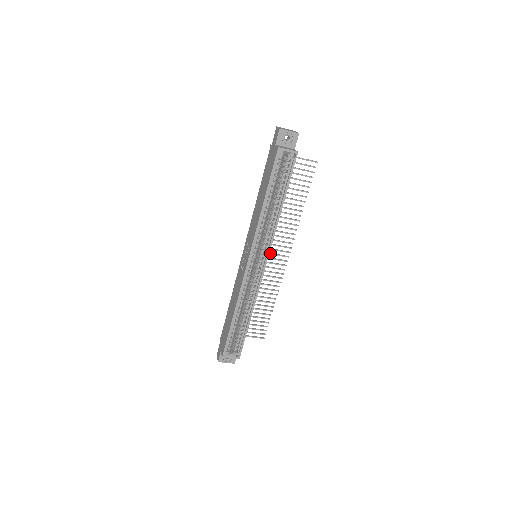
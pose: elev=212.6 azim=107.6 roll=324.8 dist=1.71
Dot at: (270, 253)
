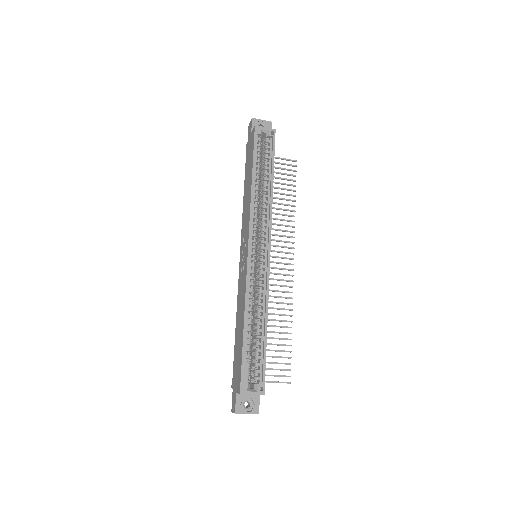
Dot at: (271, 261)
